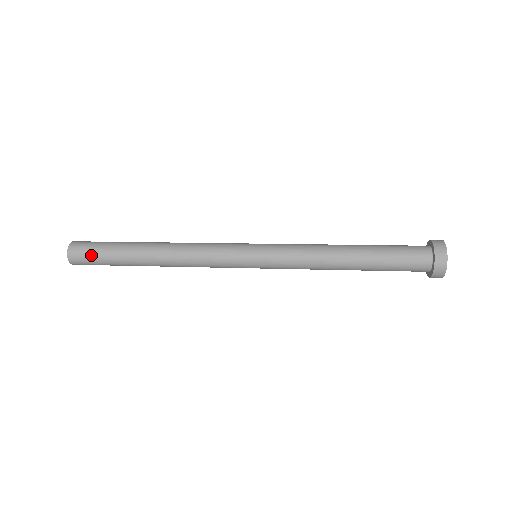
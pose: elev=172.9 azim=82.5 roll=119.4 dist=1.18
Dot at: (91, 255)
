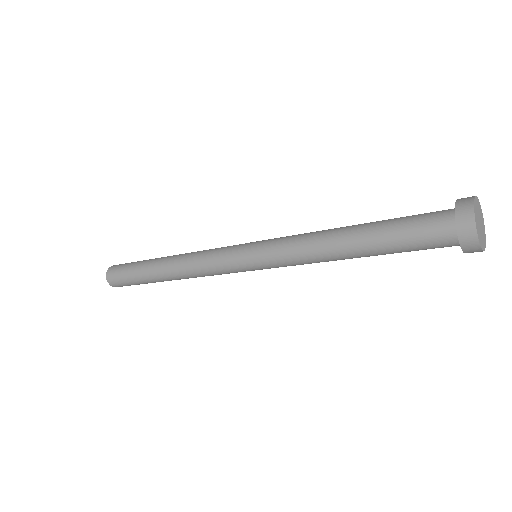
Dot at: (125, 265)
